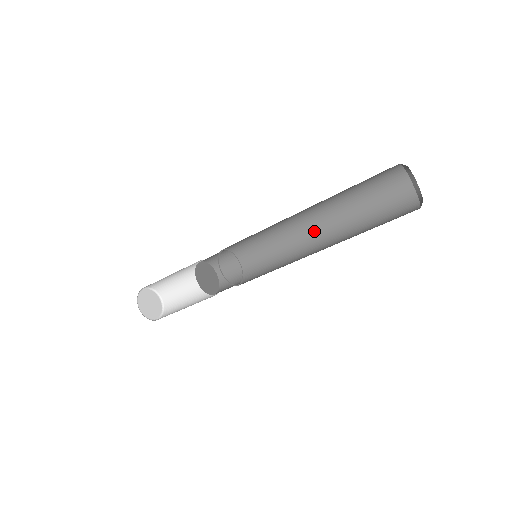
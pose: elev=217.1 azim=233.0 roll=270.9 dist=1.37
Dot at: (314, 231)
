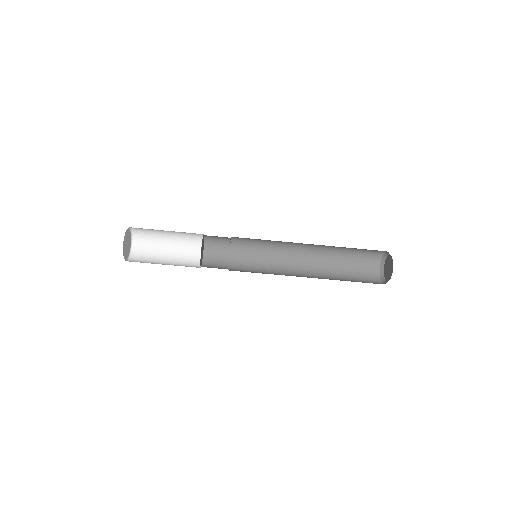
Dot at: (302, 272)
